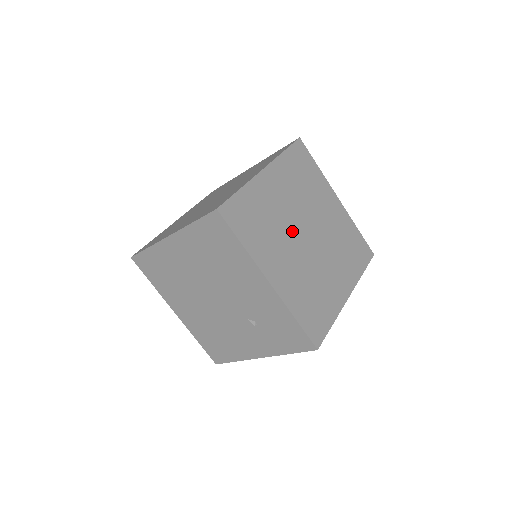
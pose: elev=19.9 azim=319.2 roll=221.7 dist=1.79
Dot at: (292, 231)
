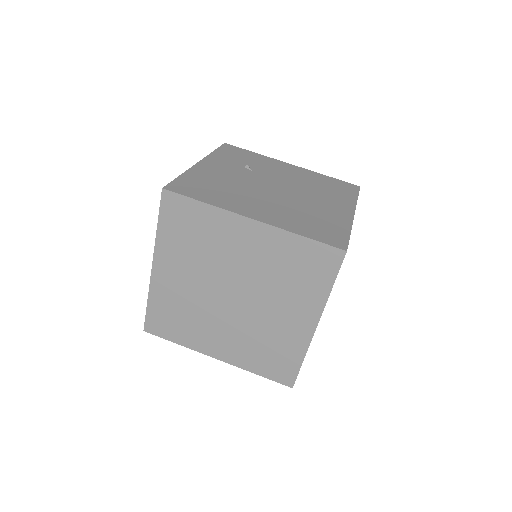
Dot at: (213, 304)
